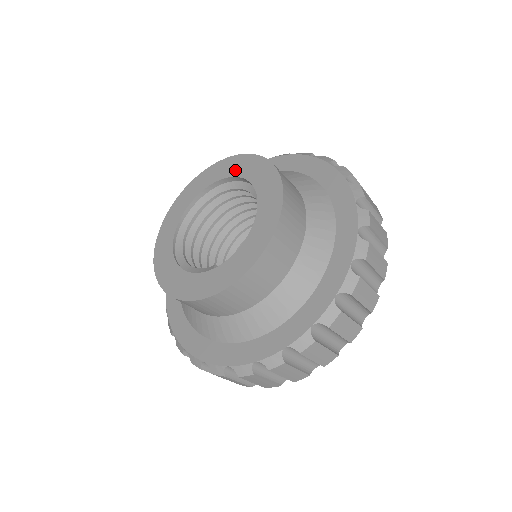
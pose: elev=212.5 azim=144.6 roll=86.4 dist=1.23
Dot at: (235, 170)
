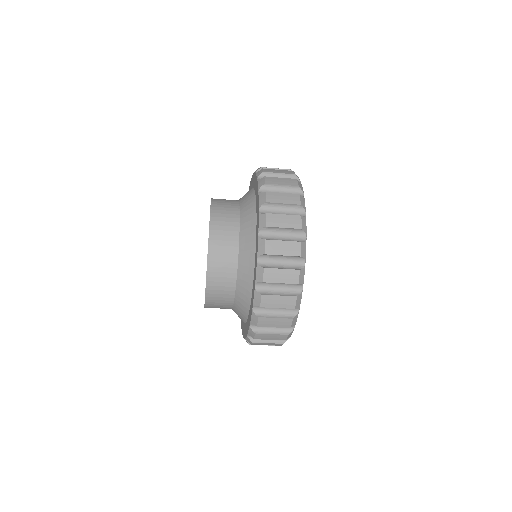
Dot at: occluded
